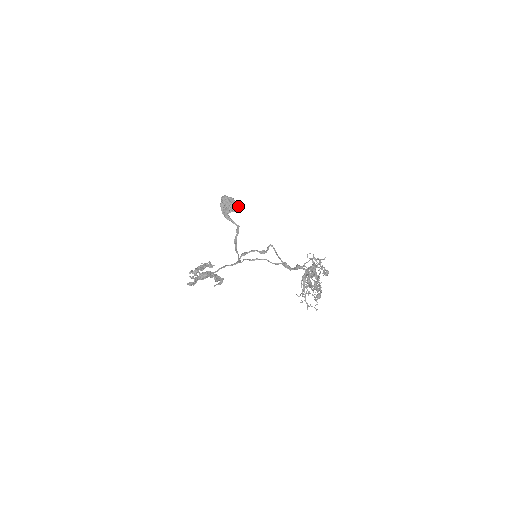
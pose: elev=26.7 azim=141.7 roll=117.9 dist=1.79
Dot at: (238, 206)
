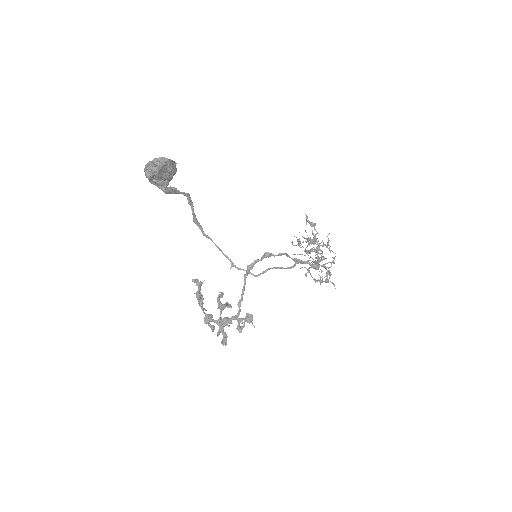
Dot at: (174, 162)
